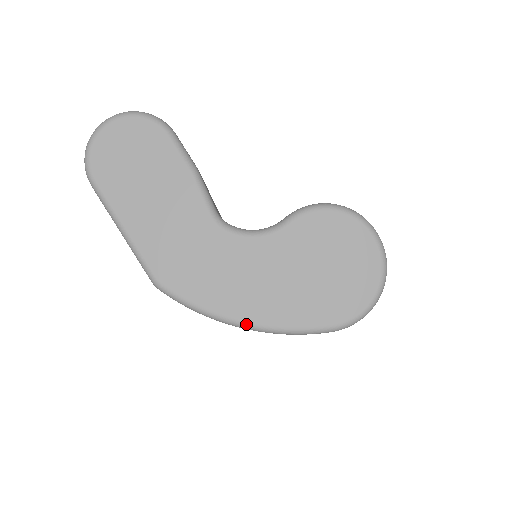
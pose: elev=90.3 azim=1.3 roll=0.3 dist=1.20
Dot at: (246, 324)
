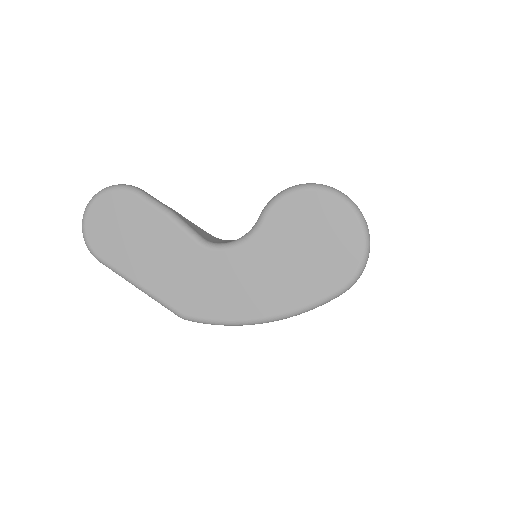
Dot at: (266, 319)
